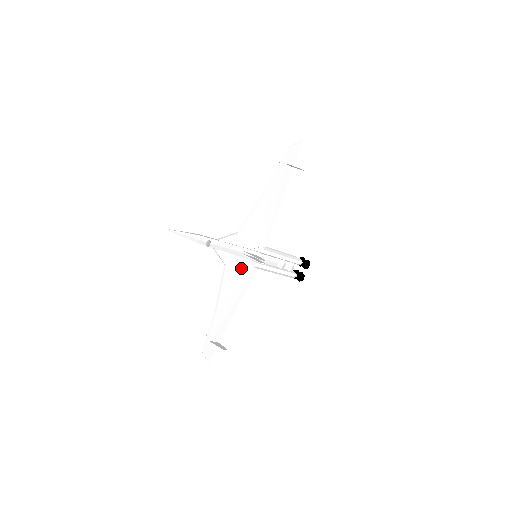
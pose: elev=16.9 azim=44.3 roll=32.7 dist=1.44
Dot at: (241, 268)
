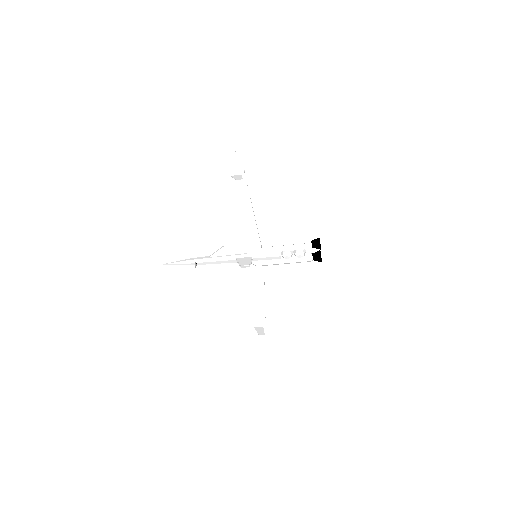
Dot at: (246, 269)
